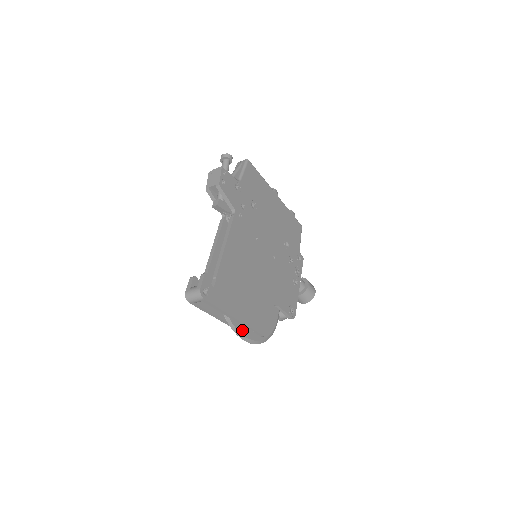
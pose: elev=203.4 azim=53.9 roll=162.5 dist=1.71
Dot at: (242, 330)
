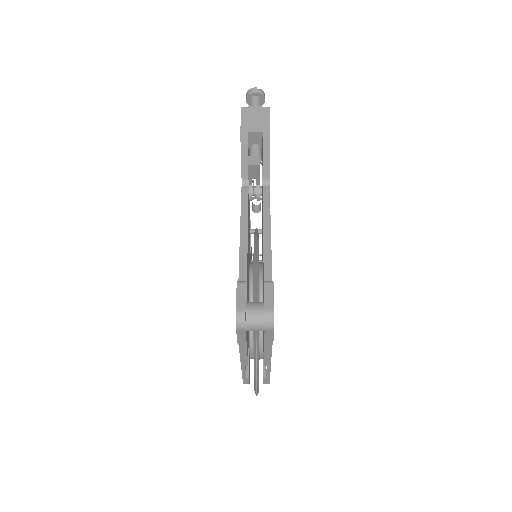
Dot at: occluded
